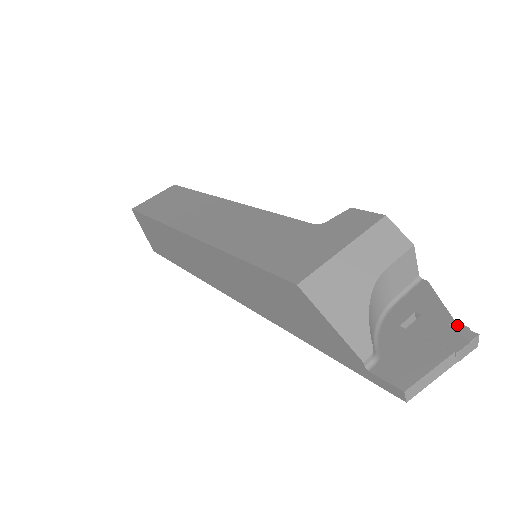
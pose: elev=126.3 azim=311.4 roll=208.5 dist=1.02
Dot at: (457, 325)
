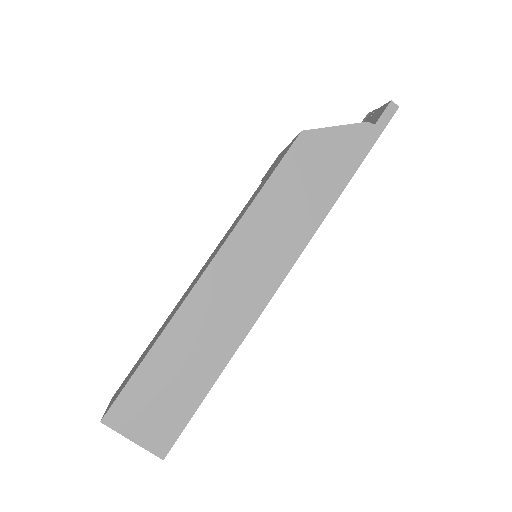
Dot at: occluded
